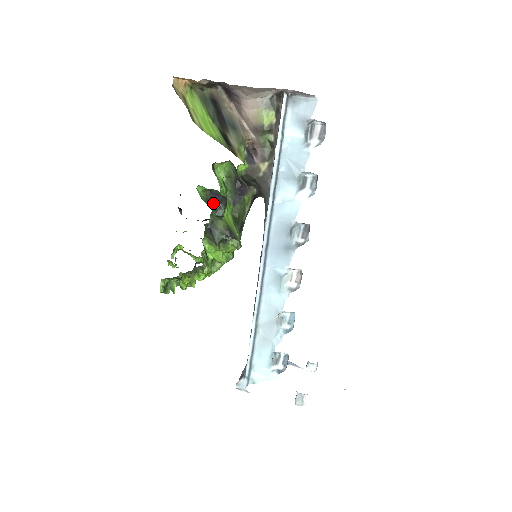
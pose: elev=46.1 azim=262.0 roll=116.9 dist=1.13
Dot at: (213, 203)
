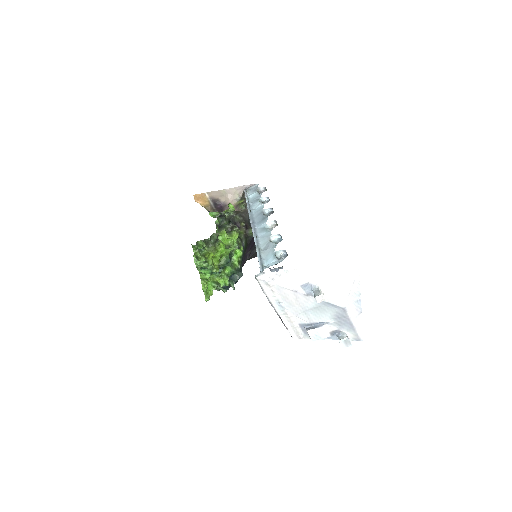
Dot at: (218, 217)
